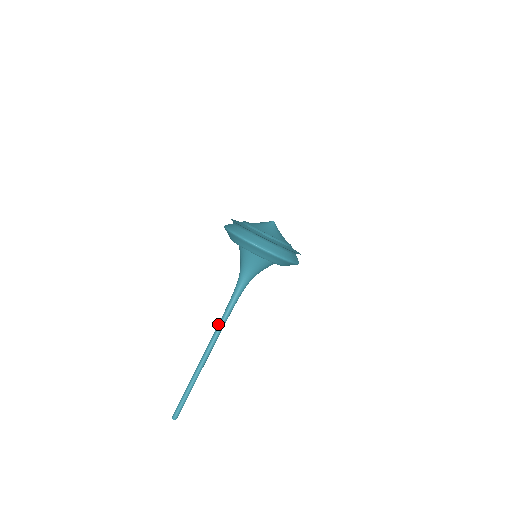
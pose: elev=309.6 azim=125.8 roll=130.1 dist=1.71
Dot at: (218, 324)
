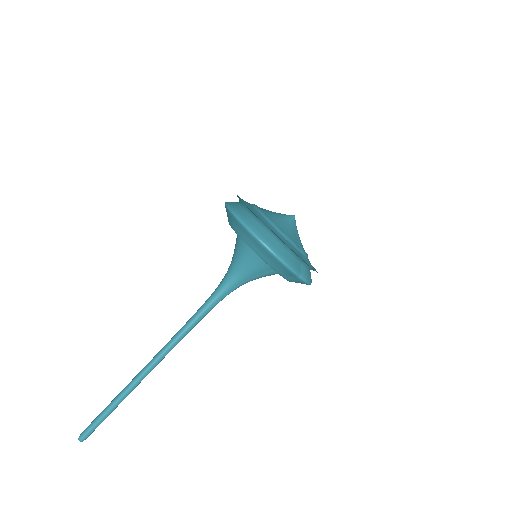
Dot at: occluded
